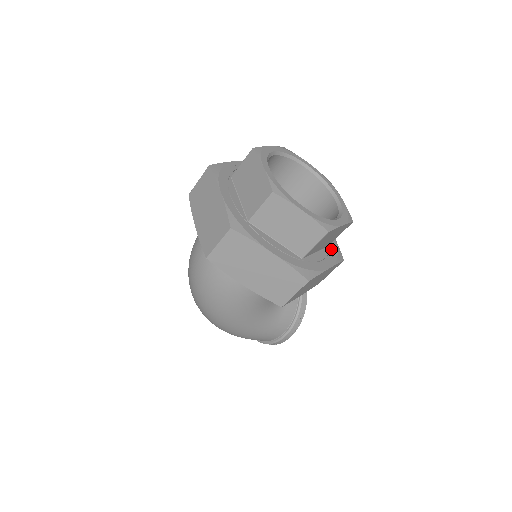
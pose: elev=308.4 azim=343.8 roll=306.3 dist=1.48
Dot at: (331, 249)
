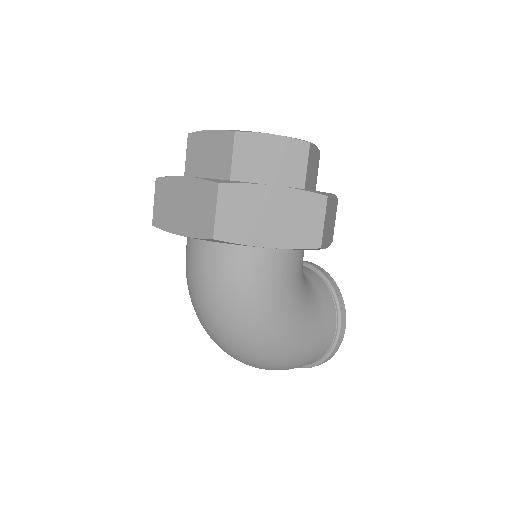
Dot at: occluded
